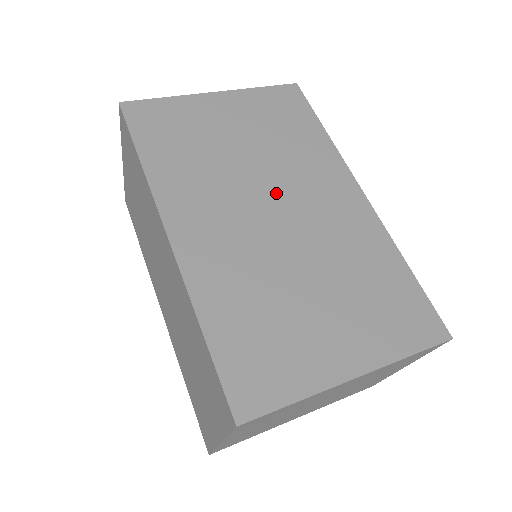
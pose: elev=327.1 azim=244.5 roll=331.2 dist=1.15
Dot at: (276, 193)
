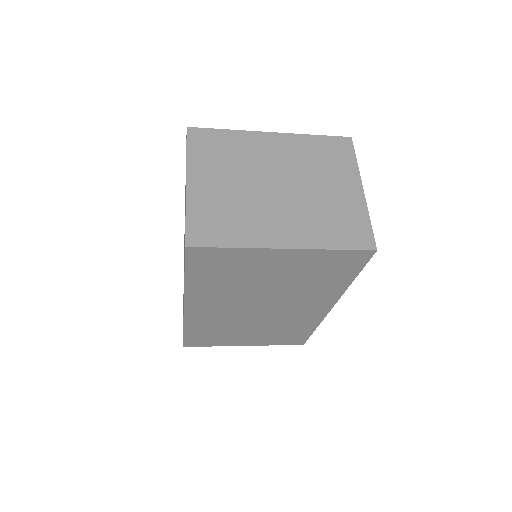
Dot at: occluded
